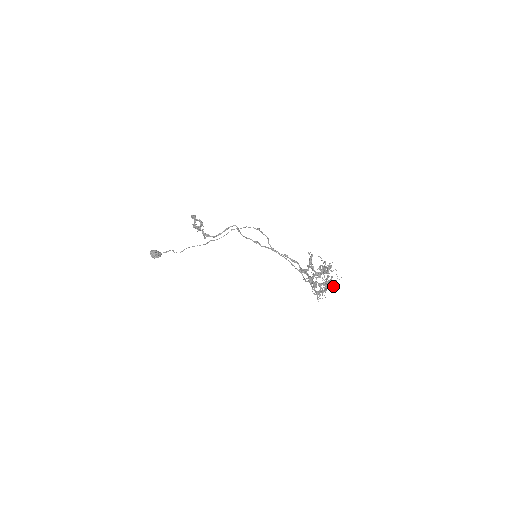
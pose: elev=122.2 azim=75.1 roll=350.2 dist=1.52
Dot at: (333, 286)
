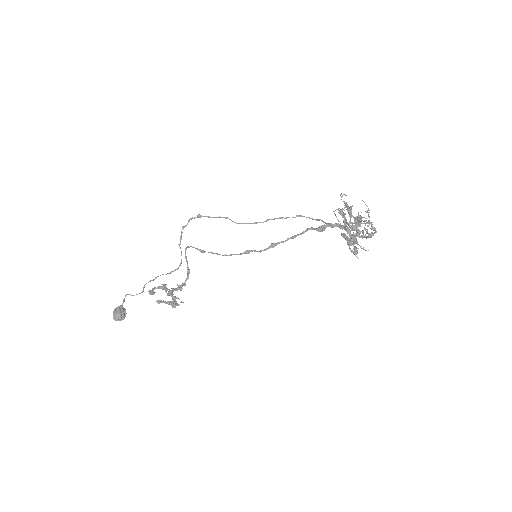
Dot at: (369, 220)
